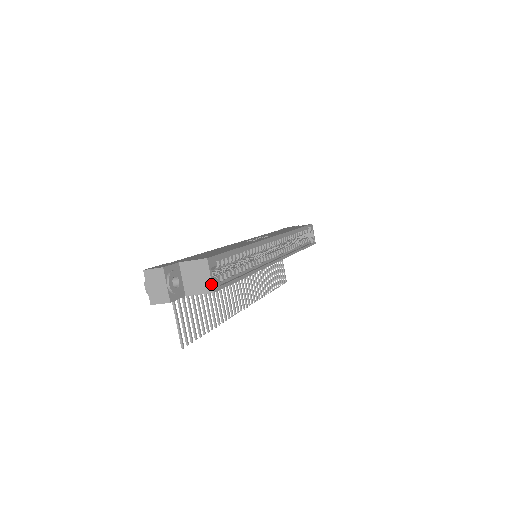
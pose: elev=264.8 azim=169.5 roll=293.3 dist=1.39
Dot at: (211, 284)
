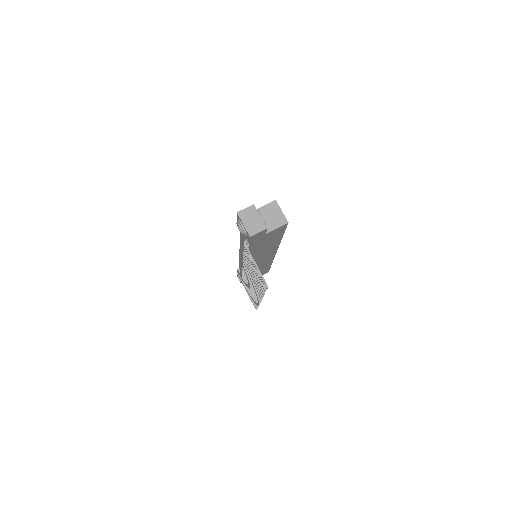
Dot at: (284, 217)
